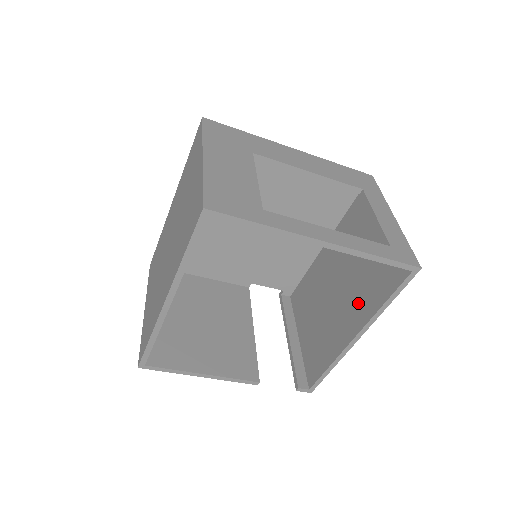
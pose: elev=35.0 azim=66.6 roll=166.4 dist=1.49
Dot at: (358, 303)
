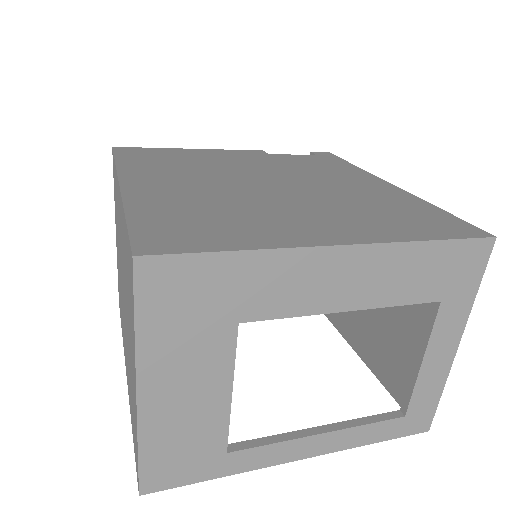
Dot at: (368, 333)
